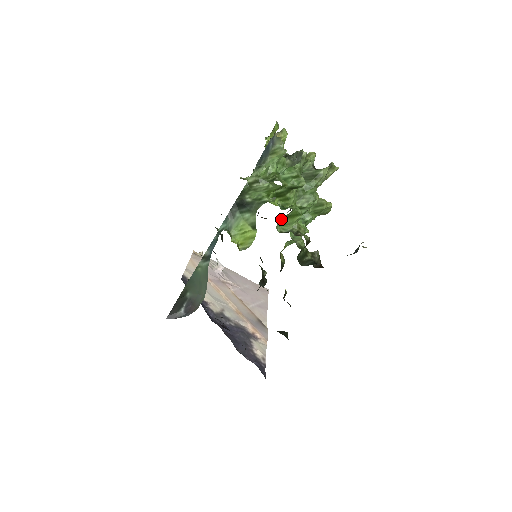
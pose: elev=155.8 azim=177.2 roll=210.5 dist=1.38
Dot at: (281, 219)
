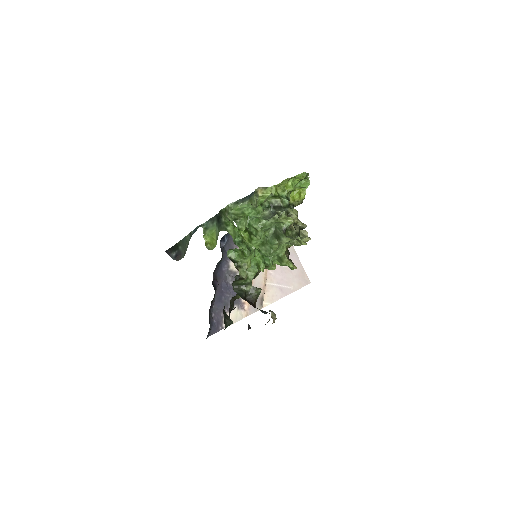
Dot at: (235, 249)
